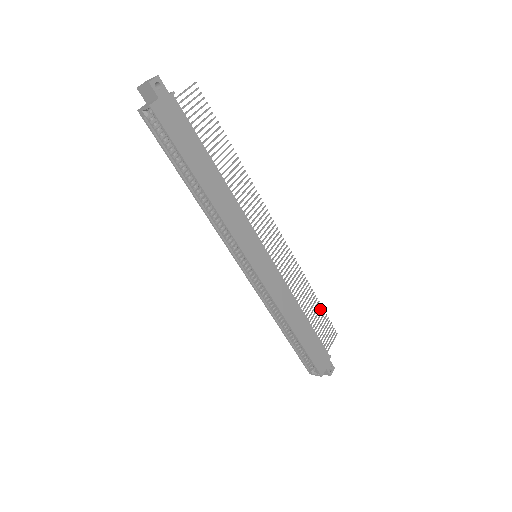
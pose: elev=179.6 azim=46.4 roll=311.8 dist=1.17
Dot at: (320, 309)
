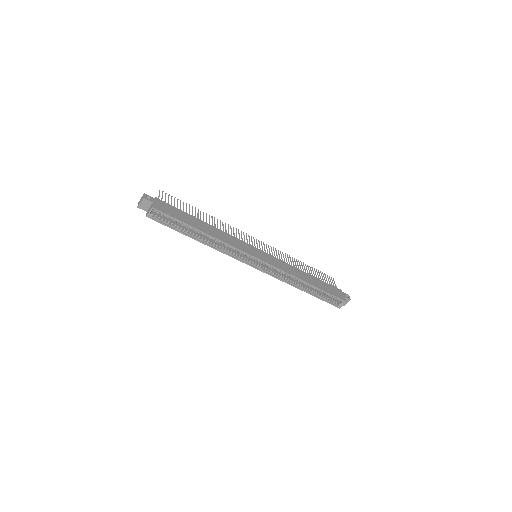
Dot at: (312, 269)
